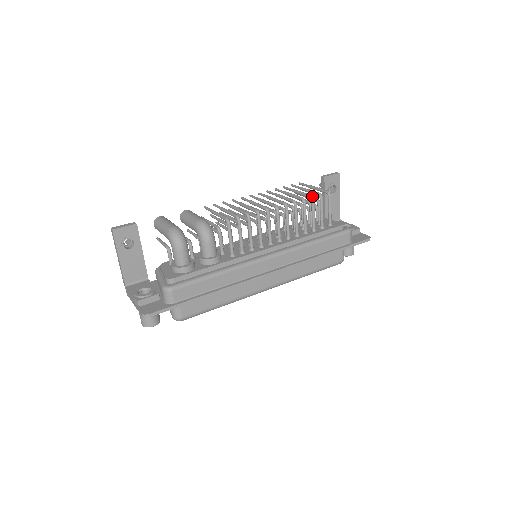
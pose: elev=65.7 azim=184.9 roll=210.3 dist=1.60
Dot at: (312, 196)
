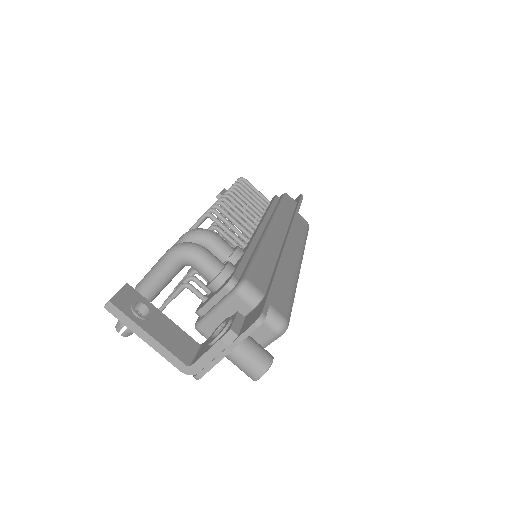
Dot at: occluded
